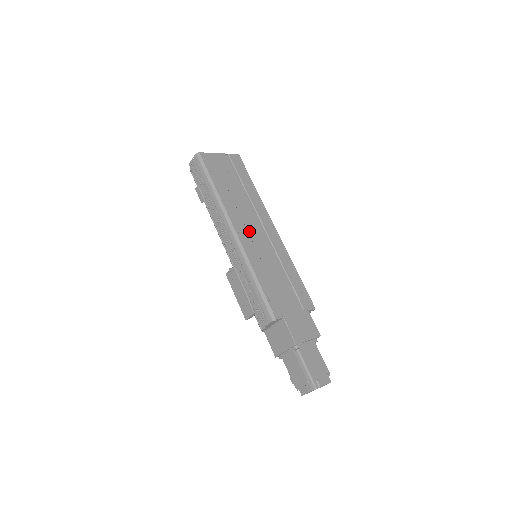
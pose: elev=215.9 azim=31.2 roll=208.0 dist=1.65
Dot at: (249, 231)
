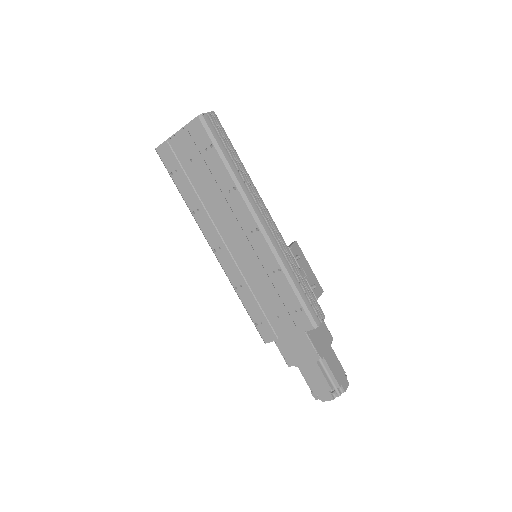
Dot at: (228, 244)
